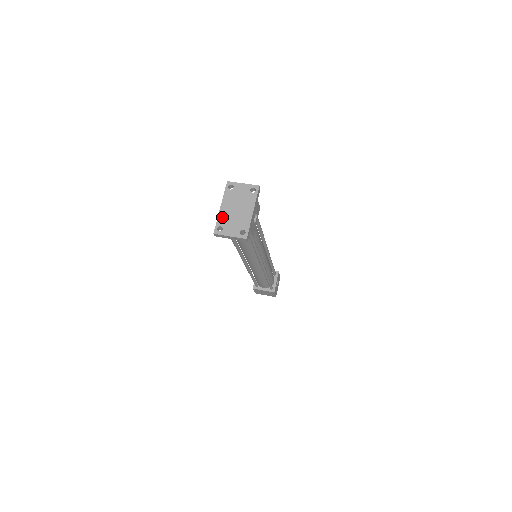
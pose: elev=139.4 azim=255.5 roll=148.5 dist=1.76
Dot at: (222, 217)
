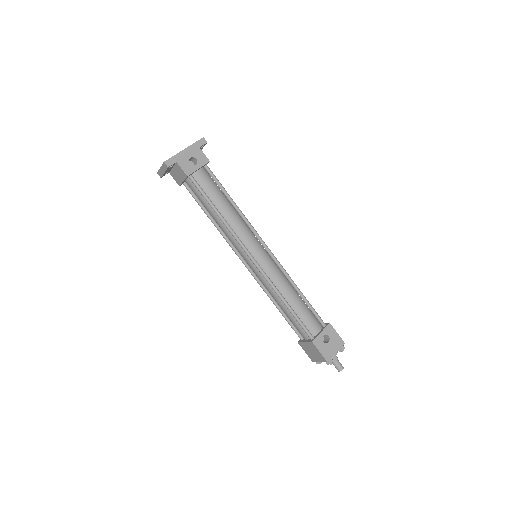
Dot at: occluded
